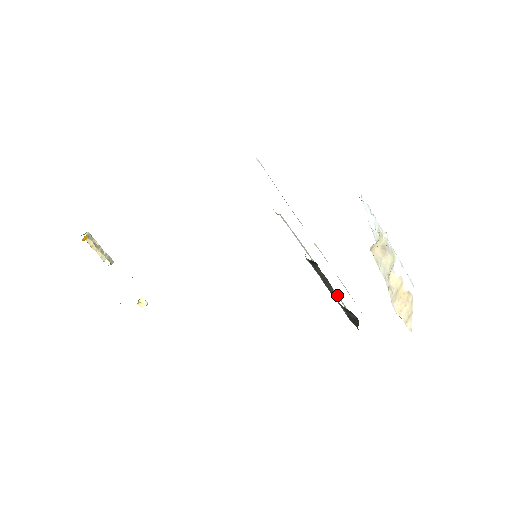
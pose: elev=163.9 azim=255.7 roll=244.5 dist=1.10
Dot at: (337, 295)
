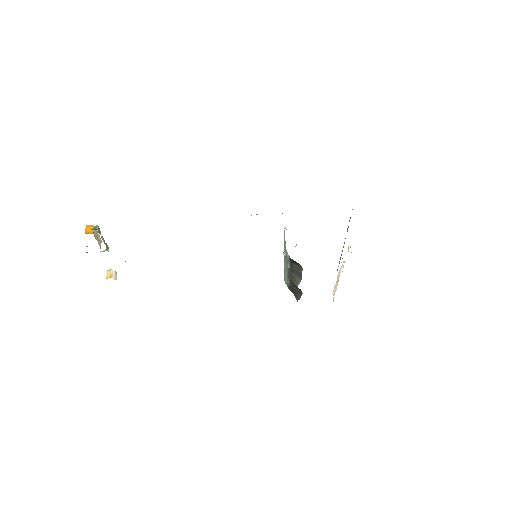
Dot at: occluded
